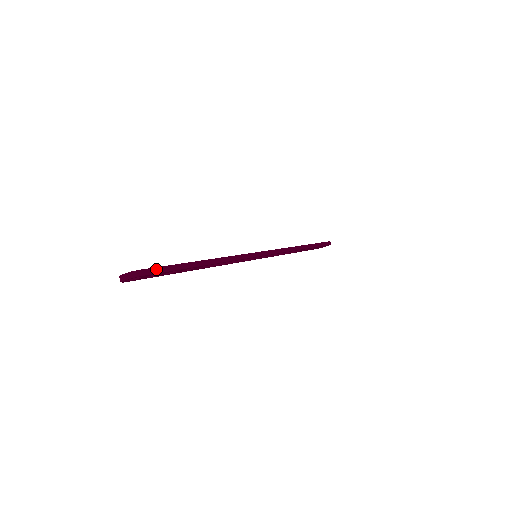
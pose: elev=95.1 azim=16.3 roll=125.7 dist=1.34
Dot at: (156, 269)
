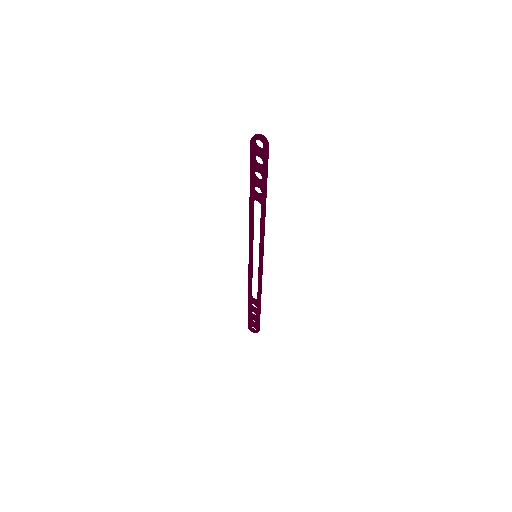
Dot at: occluded
